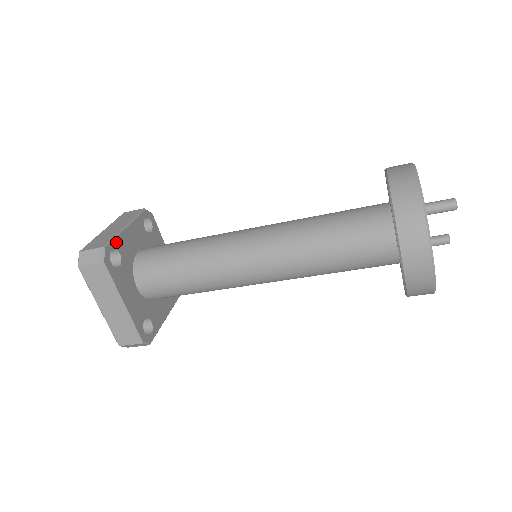
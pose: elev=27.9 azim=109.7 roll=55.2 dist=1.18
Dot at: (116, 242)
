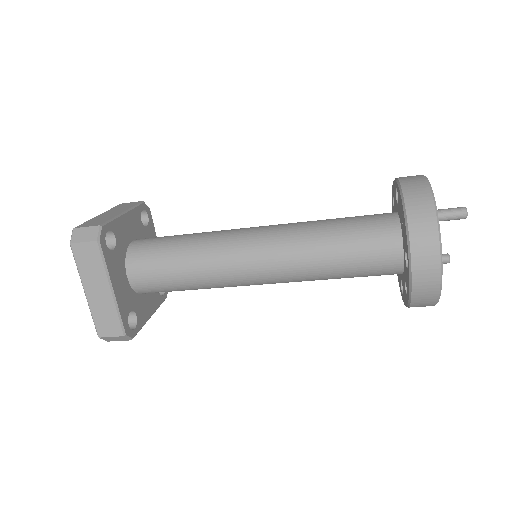
Dot at: (113, 224)
